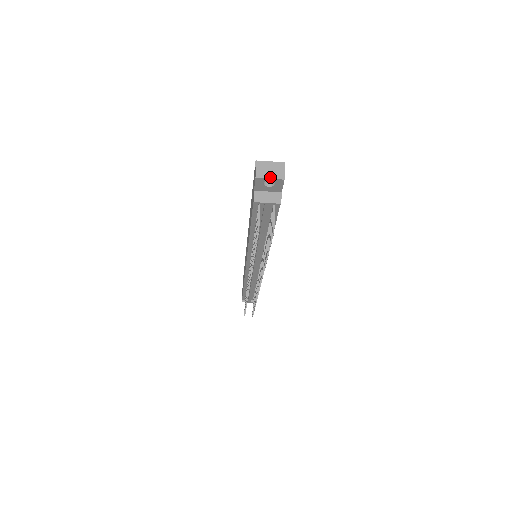
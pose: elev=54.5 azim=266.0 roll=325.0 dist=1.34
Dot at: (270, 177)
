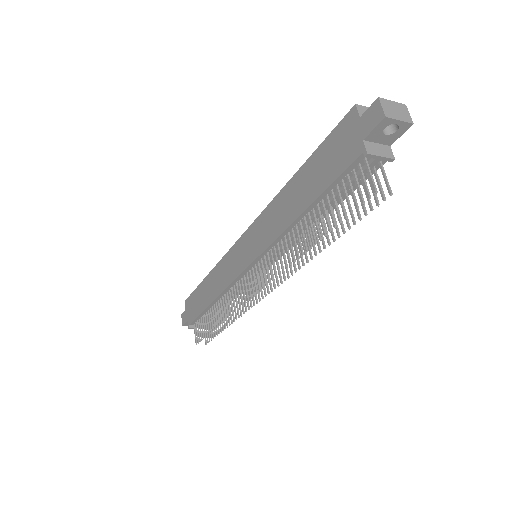
Dot at: (399, 118)
